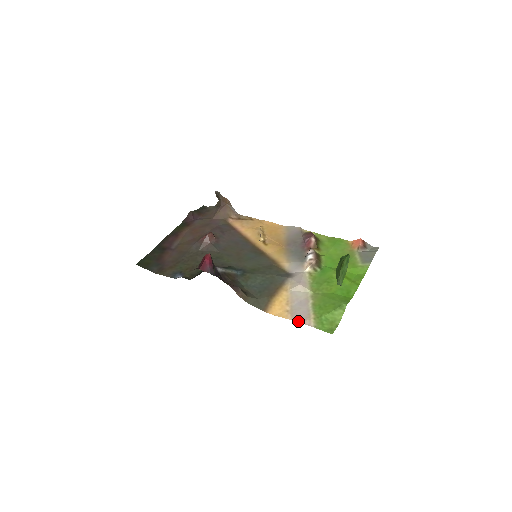
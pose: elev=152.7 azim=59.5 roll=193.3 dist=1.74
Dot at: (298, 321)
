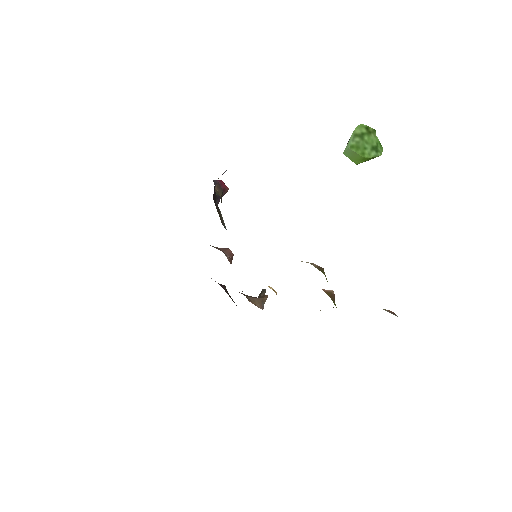
Dot at: occluded
